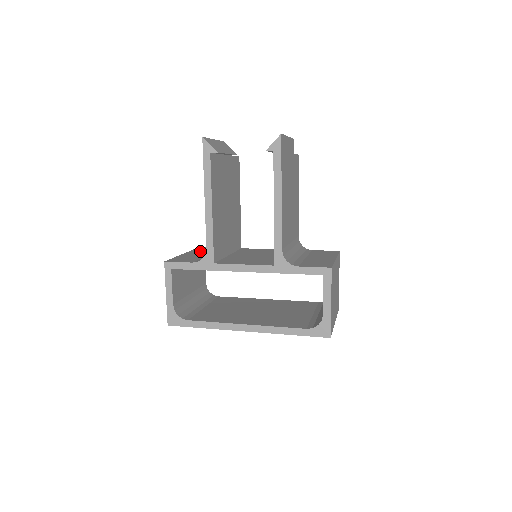
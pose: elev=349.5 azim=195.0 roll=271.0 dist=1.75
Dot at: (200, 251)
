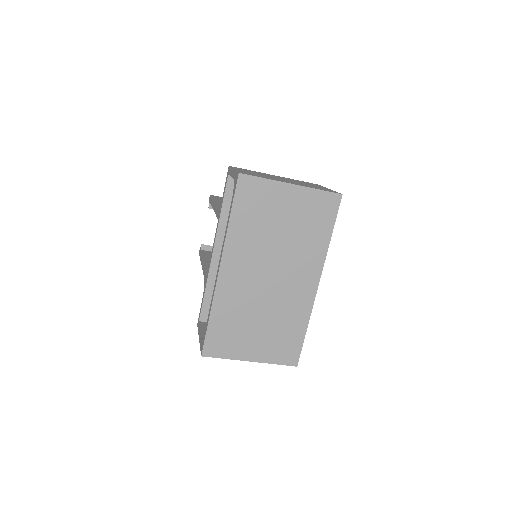
Dot at: occluded
